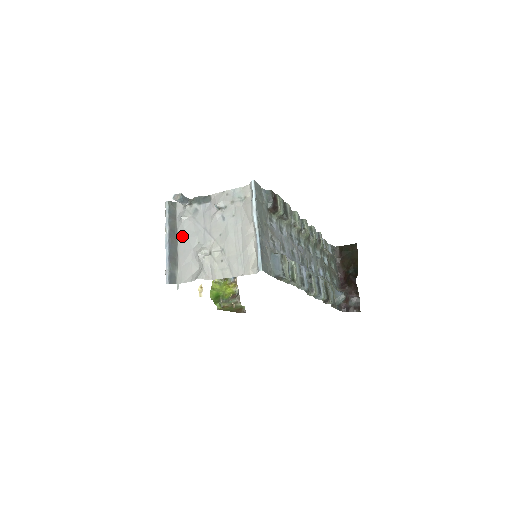
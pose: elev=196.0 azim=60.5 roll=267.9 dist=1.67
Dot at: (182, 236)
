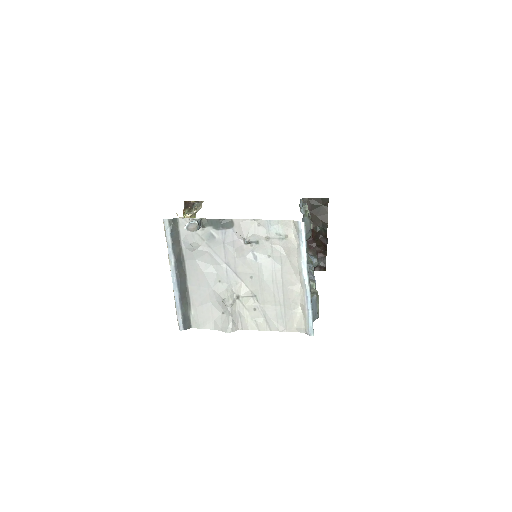
Dot at: (194, 269)
